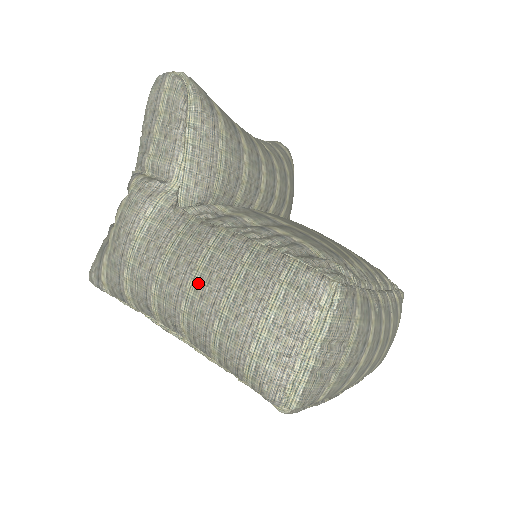
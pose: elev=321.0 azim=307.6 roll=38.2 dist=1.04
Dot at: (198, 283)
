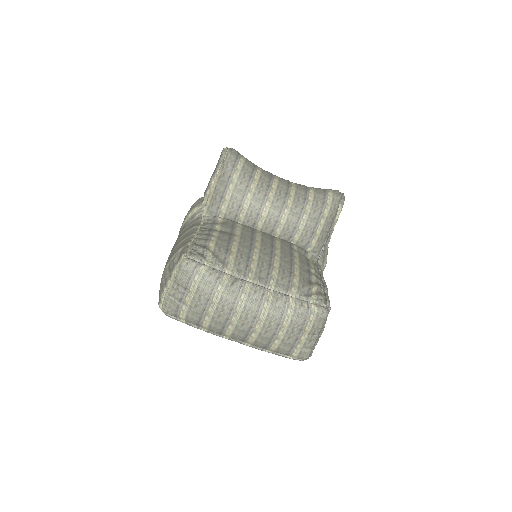
Dot at: occluded
